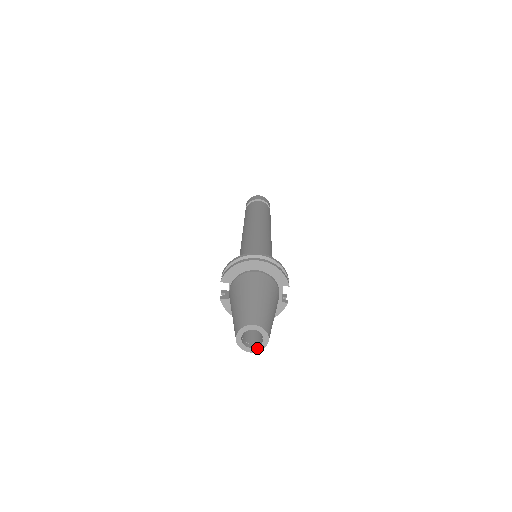
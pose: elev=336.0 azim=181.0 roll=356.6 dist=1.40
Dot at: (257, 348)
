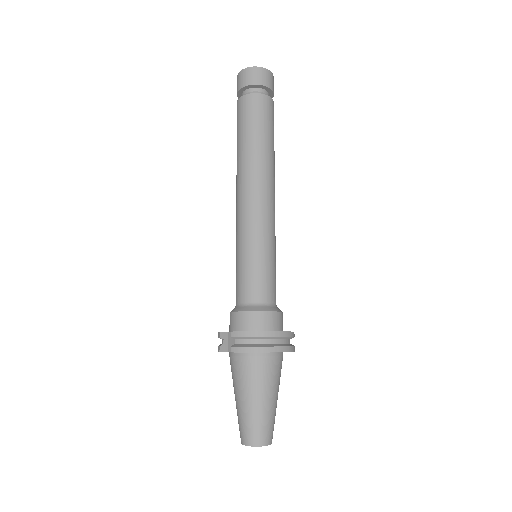
Dot at: occluded
